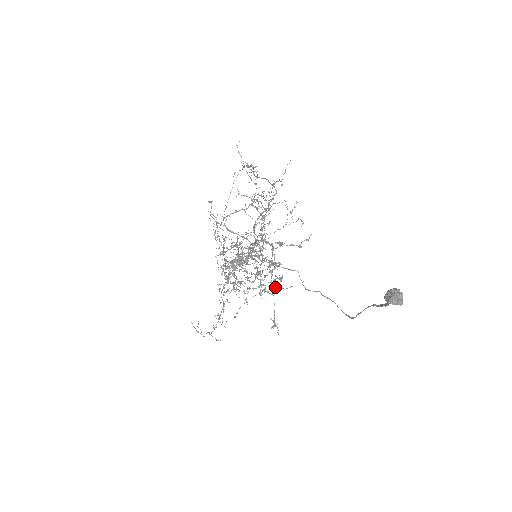
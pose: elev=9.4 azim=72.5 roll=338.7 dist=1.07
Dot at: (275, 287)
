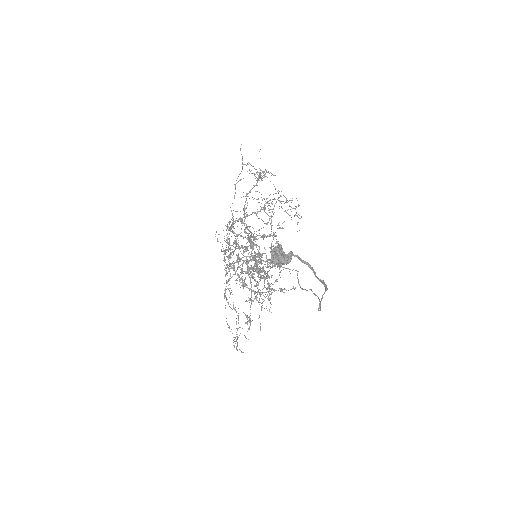
Dot at: occluded
